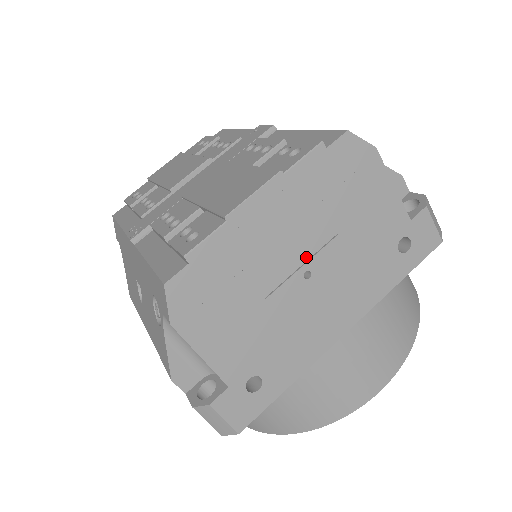
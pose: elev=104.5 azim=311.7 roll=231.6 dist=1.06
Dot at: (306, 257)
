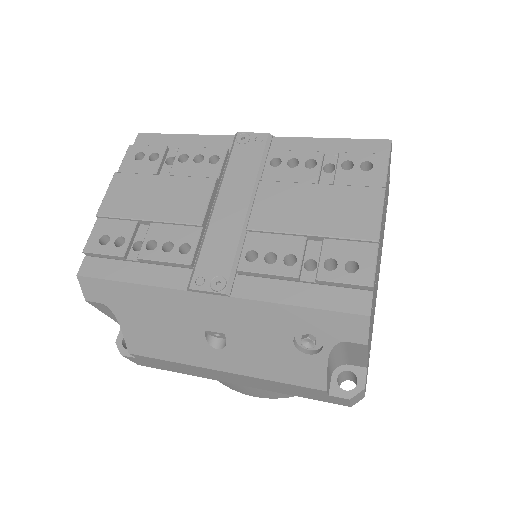
Dot at: occluded
